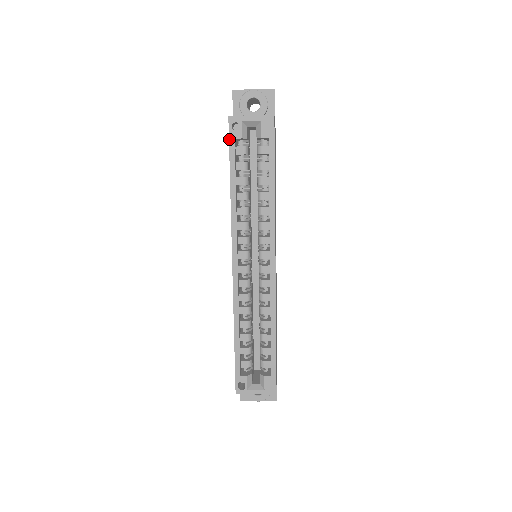
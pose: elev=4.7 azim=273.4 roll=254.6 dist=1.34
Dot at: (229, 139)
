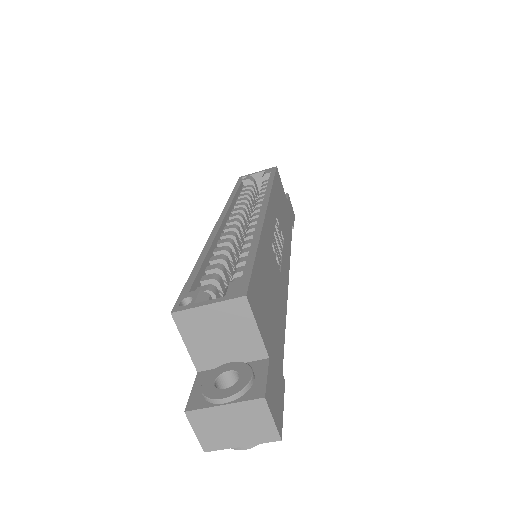
Dot at: (237, 182)
